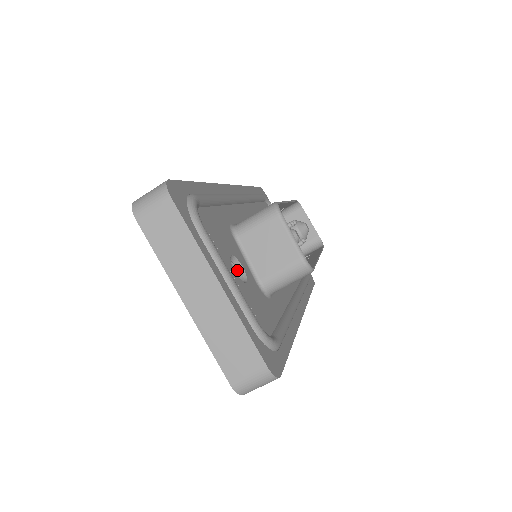
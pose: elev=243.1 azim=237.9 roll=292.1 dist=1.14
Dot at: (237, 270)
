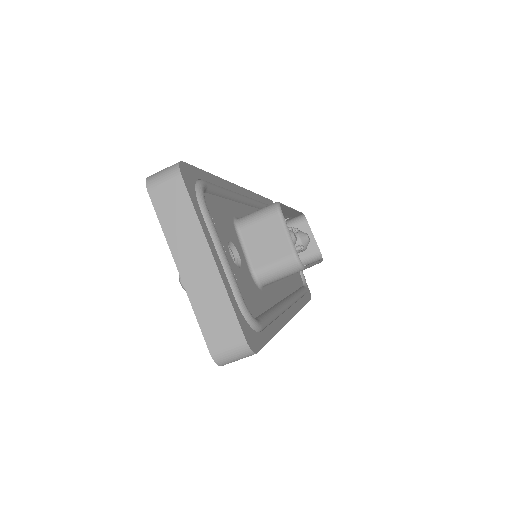
Dot at: (233, 256)
